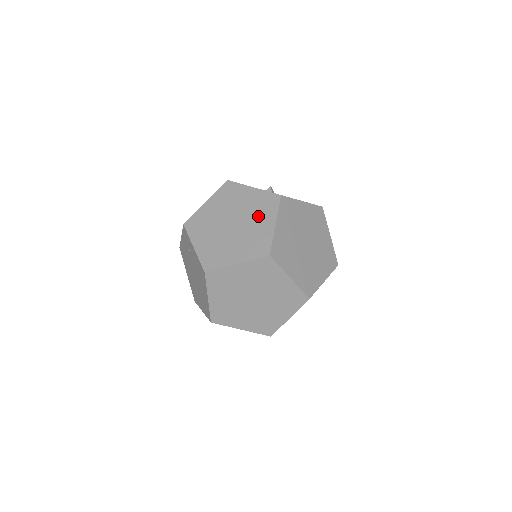
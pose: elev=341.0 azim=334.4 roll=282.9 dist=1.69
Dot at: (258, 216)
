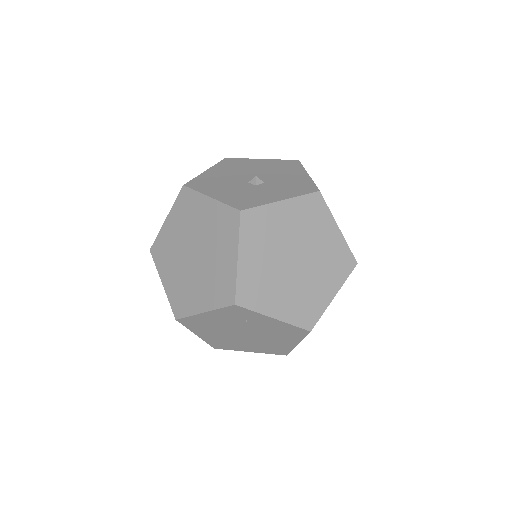
Dot at: (315, 232)
